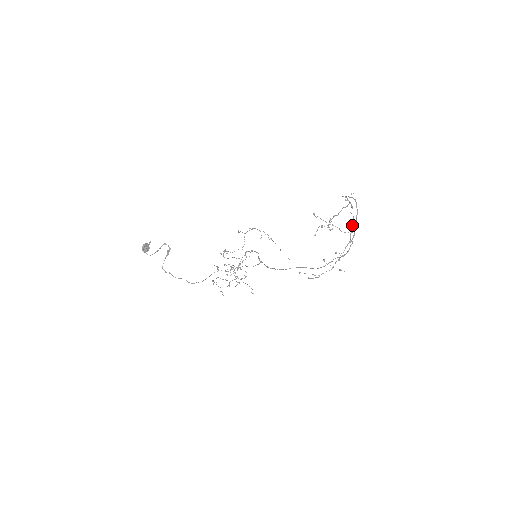
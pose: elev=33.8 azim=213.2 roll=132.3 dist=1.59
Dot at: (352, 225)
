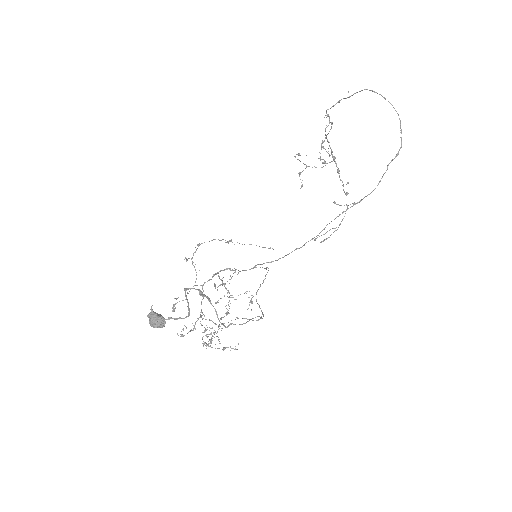
Dot at: (332, 151)
